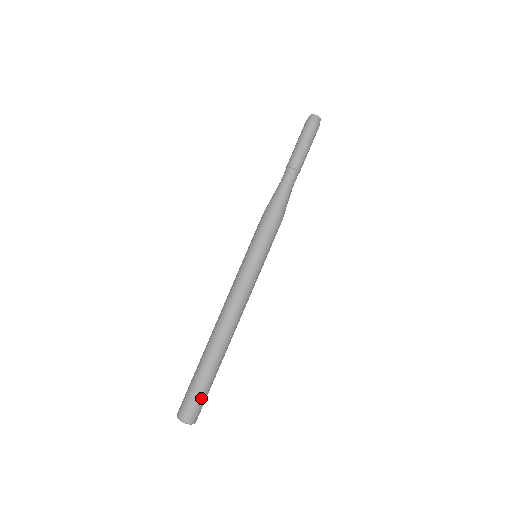
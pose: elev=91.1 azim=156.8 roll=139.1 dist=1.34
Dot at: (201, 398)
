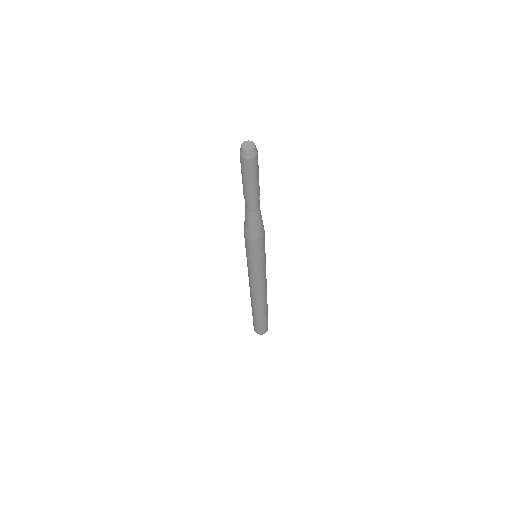
Dot at: (267, 322)
